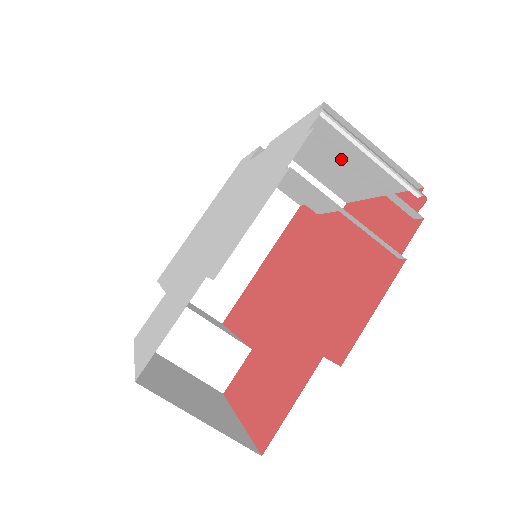
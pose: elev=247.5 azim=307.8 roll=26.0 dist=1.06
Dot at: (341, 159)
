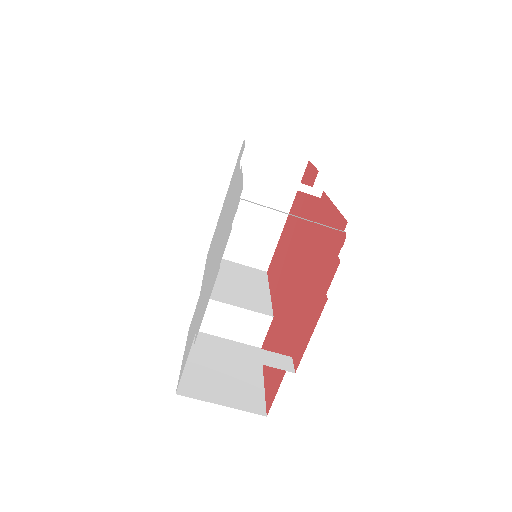
Dot at: occluded
